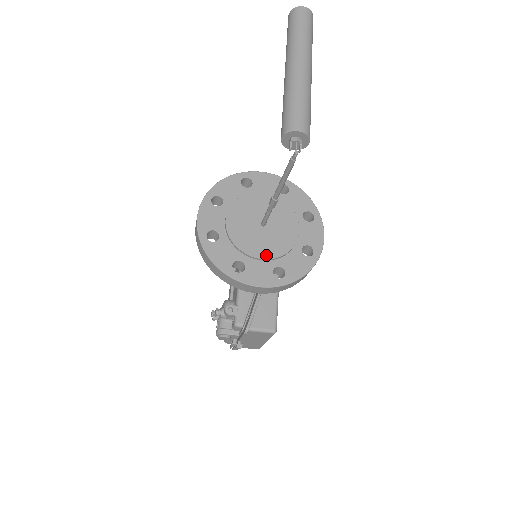
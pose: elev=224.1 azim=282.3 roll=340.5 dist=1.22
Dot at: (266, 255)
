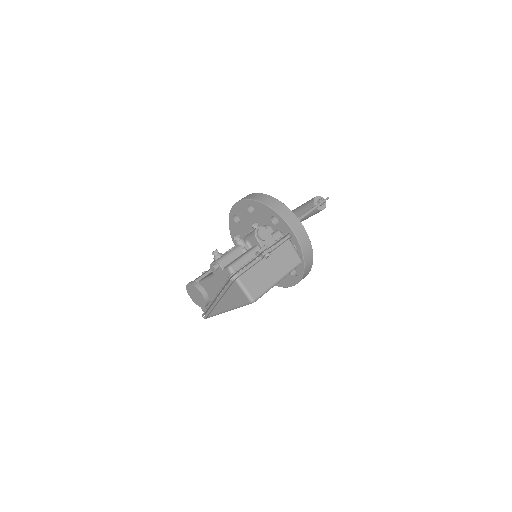
Dot at: occluded
